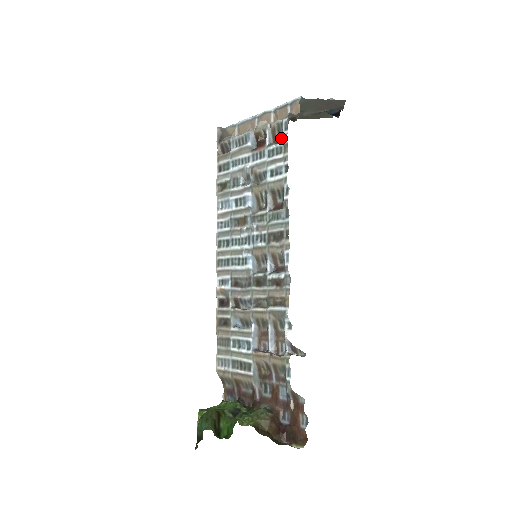
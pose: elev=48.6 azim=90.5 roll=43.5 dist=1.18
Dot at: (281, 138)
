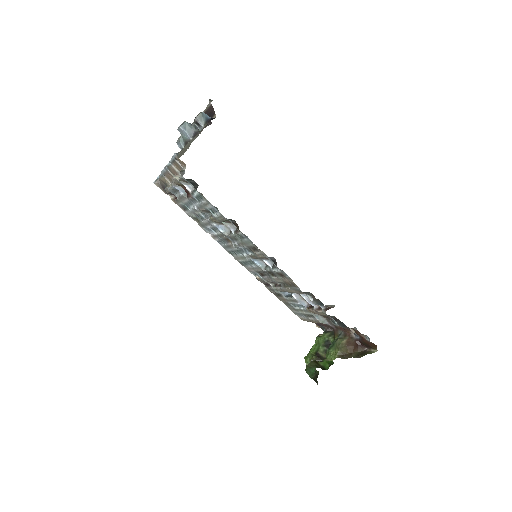
Dot at: (194, 182)
